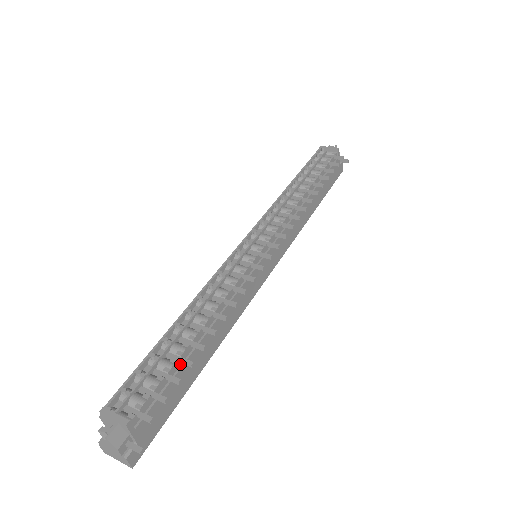
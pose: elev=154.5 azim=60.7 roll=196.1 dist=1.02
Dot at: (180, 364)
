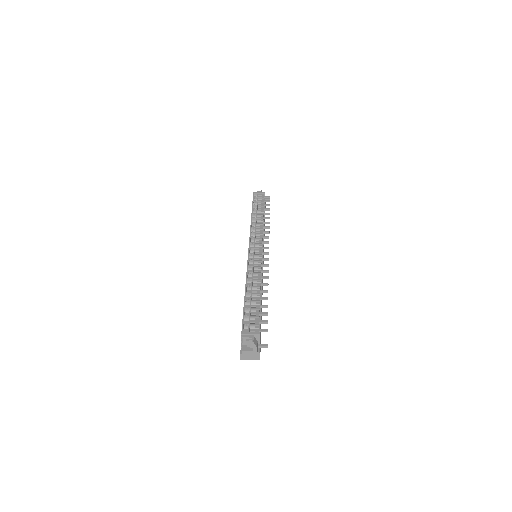
Dot at: (260, 309)
